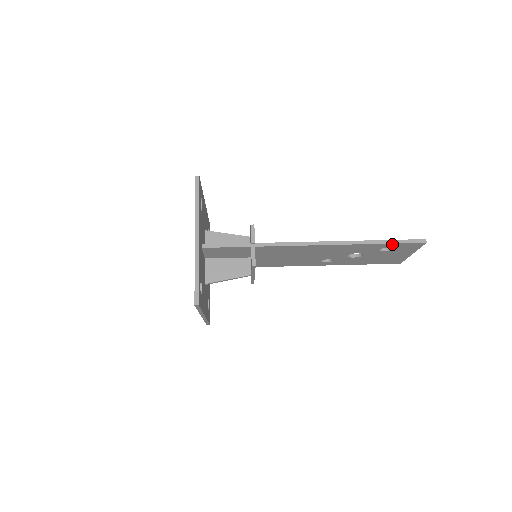
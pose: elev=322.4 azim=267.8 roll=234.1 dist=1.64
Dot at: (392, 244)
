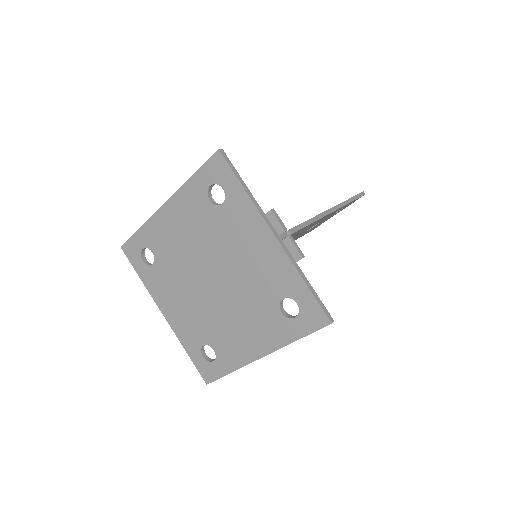
Dot at: (352, 201)
